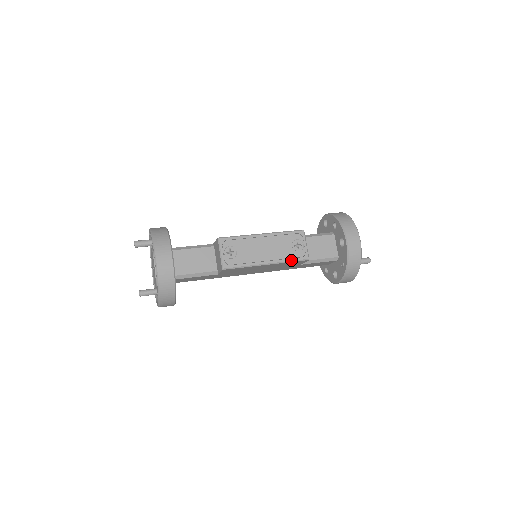
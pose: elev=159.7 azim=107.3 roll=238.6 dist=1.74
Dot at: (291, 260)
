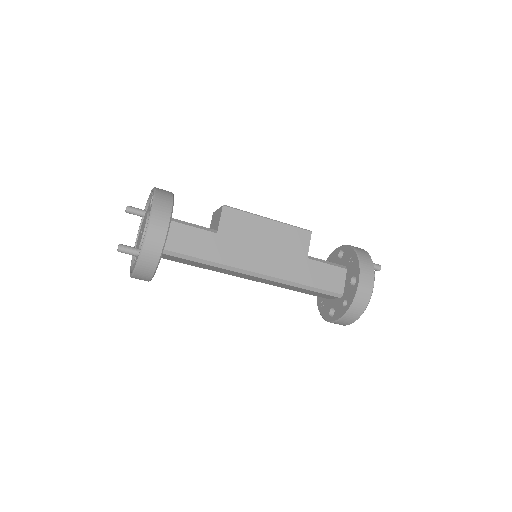
Dot at: (293, 226)
